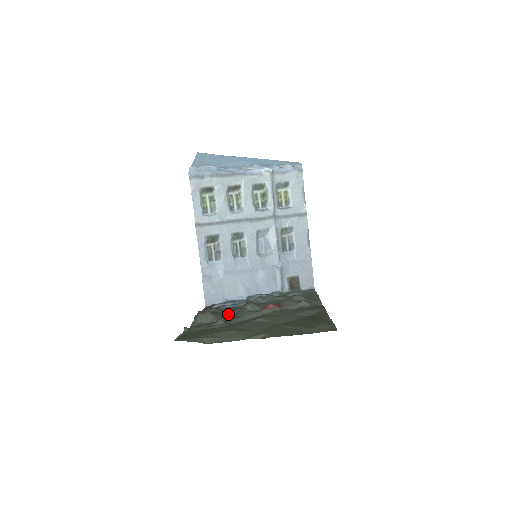
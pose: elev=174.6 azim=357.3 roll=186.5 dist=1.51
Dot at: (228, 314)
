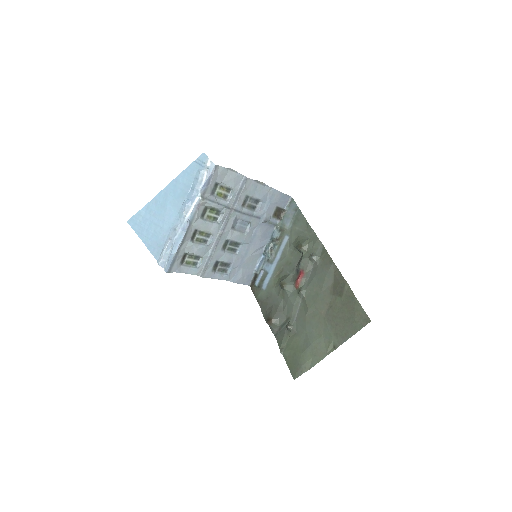
Dot at: (280, 303)
